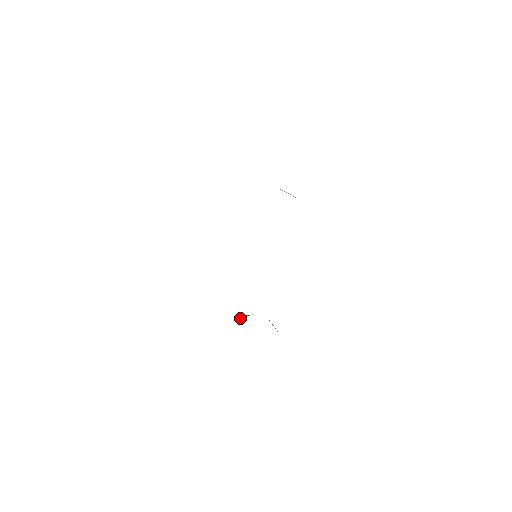
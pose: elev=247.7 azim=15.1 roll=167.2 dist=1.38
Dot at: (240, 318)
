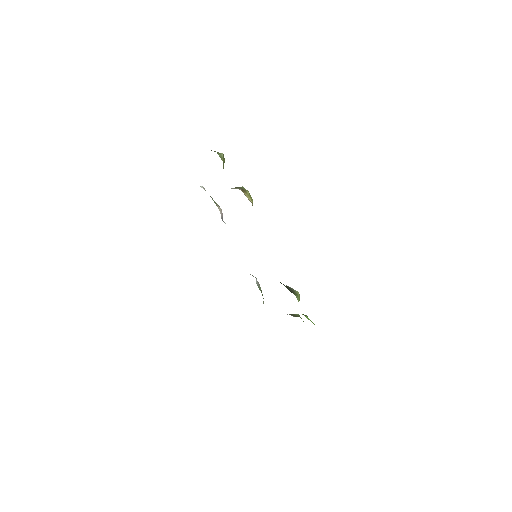
Dot at: occluded
